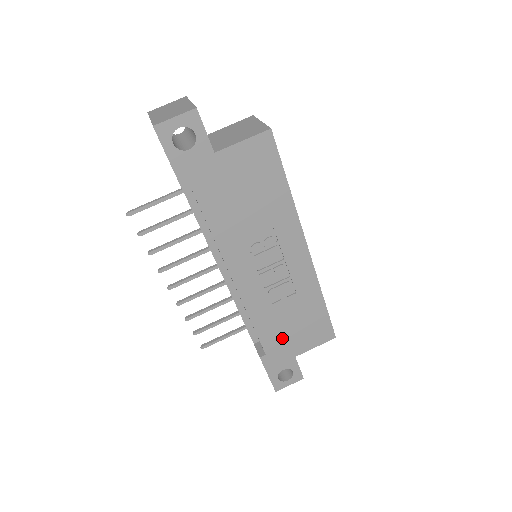
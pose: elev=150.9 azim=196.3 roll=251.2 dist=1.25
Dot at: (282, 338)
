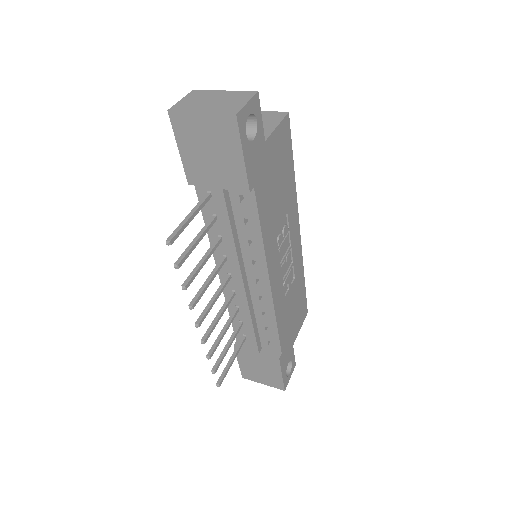
Dot at: (288, 330)
